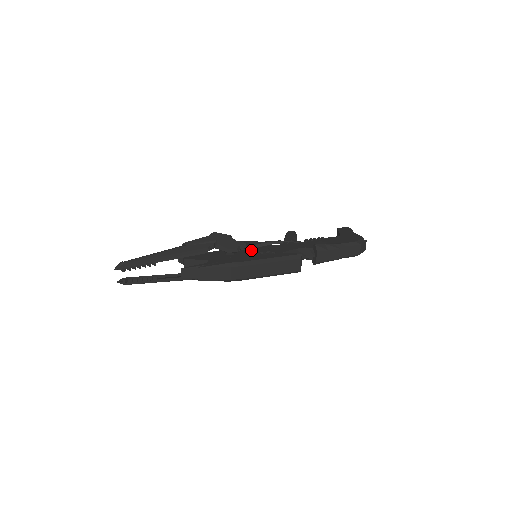
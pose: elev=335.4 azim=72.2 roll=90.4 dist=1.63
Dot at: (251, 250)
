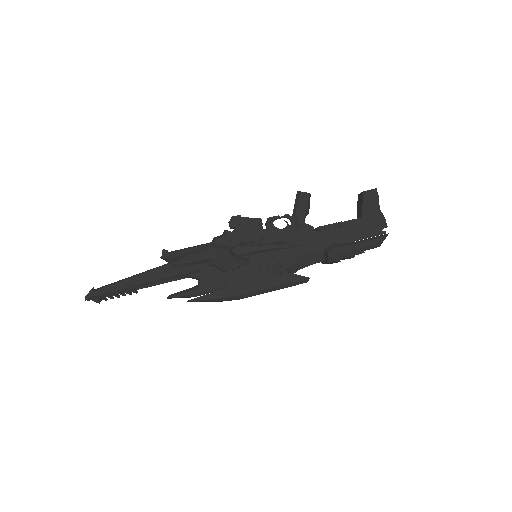
Dot at: (252, 253)
